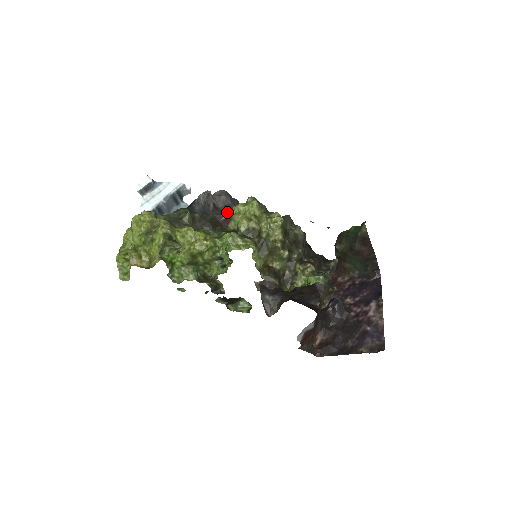
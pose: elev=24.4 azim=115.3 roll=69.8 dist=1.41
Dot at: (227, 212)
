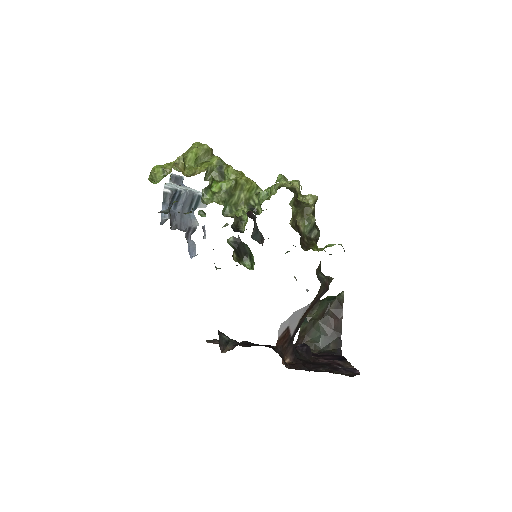
Dot at: occluded
